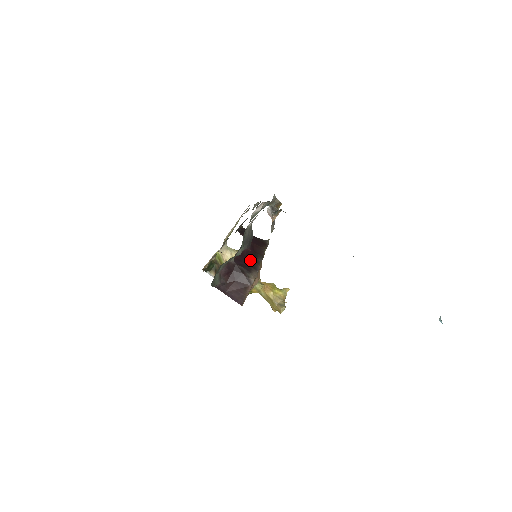
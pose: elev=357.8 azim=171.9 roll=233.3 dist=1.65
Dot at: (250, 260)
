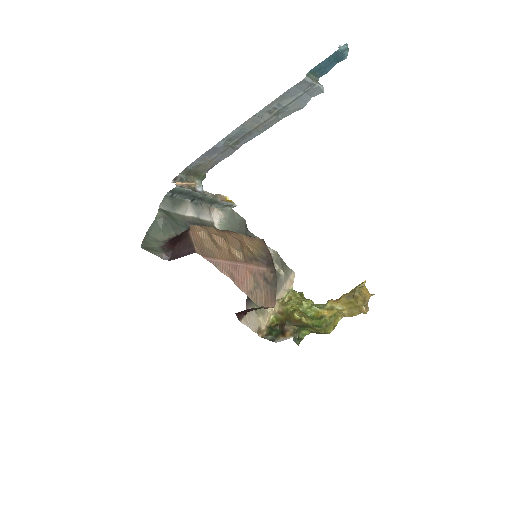
Dot at: occluded
